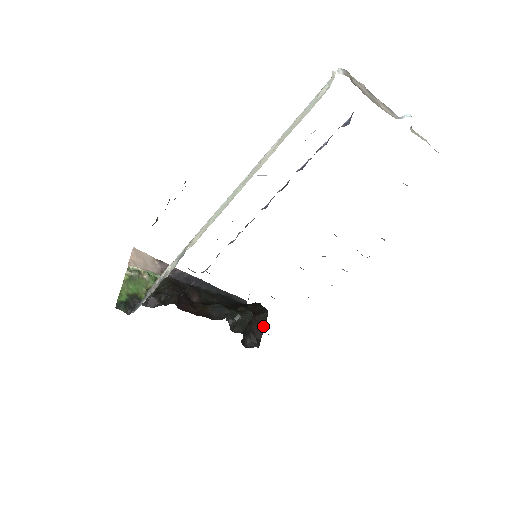
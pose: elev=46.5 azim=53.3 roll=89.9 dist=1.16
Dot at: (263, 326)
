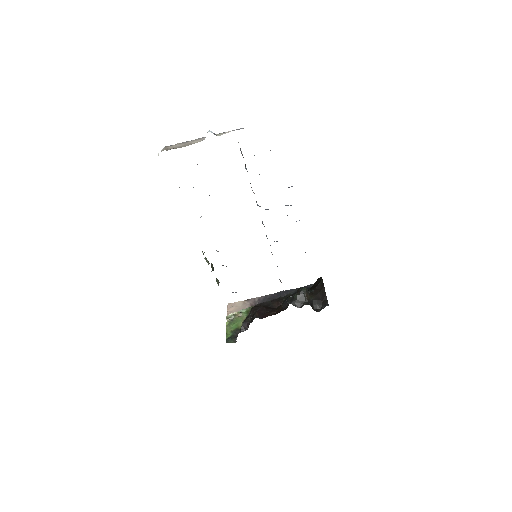
Dot at: (324, 290)
